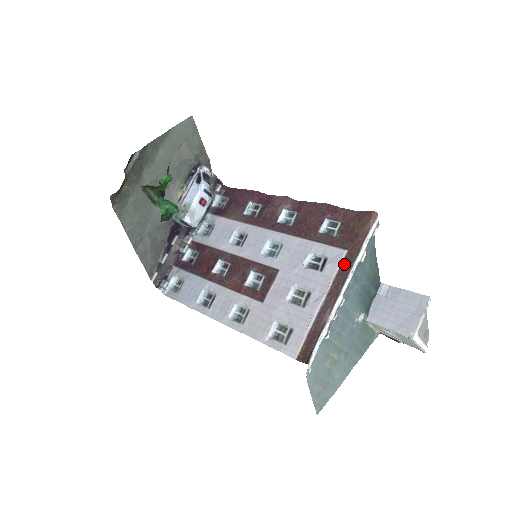
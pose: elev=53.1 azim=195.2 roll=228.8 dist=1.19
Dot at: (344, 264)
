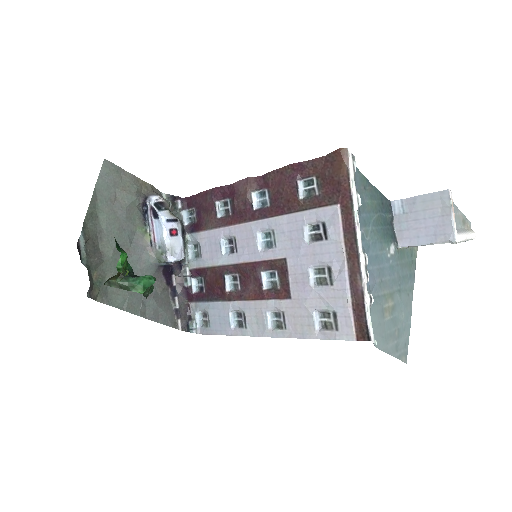
Dot at: (344, 220)
